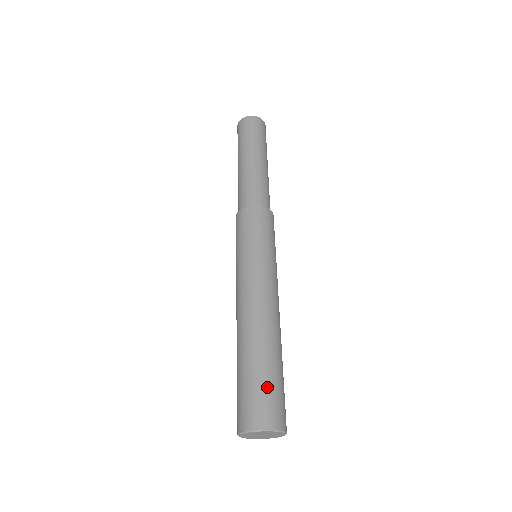
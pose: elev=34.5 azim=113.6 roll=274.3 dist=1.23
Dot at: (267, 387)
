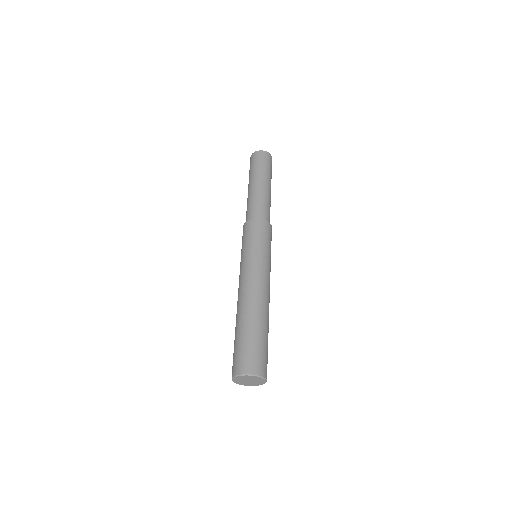
Dot at: (254, 346)
